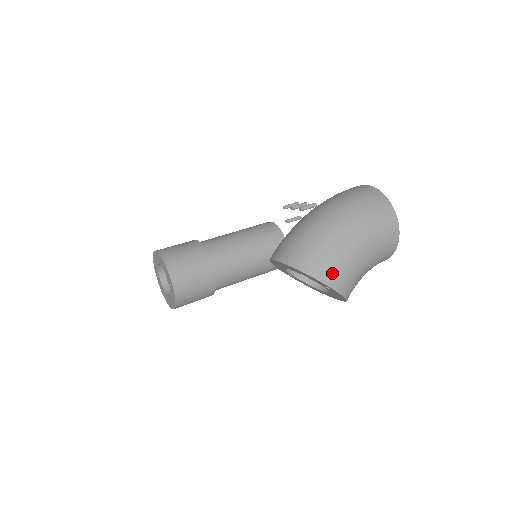
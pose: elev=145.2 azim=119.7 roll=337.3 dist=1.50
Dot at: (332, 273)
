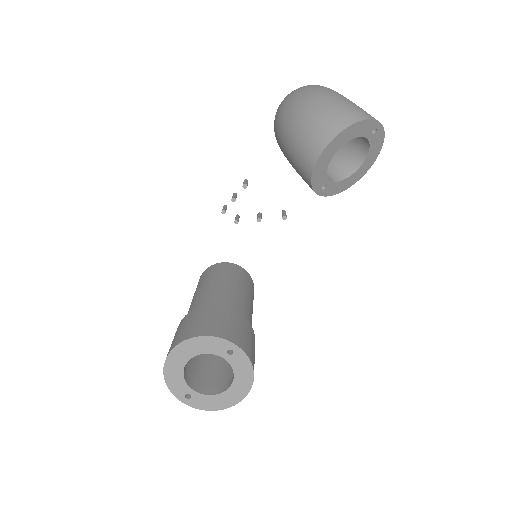
Dot at: (367, 114)
